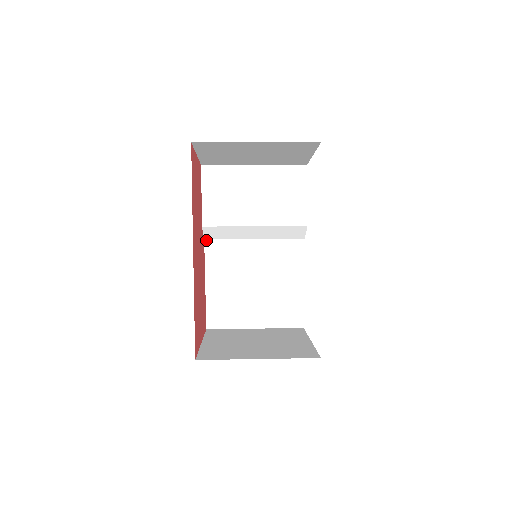
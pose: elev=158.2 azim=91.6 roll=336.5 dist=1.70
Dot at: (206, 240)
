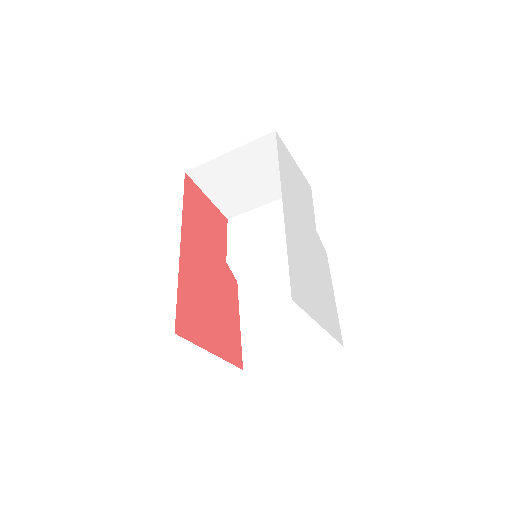
Dot at: (239, 282)
